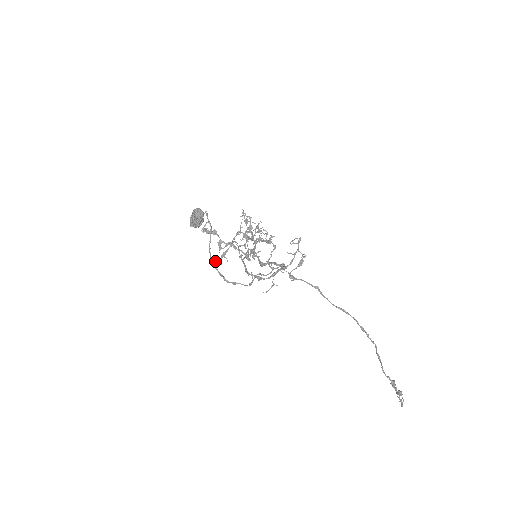
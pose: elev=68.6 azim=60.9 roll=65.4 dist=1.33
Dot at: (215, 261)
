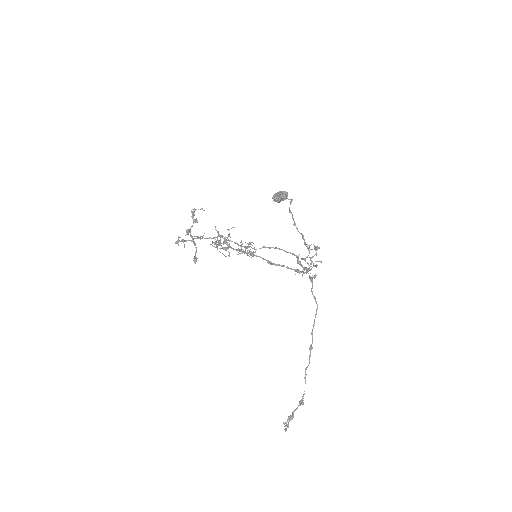
Dot at: occluded
